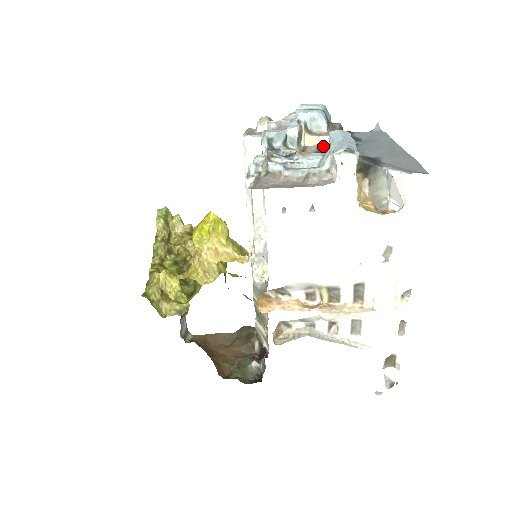
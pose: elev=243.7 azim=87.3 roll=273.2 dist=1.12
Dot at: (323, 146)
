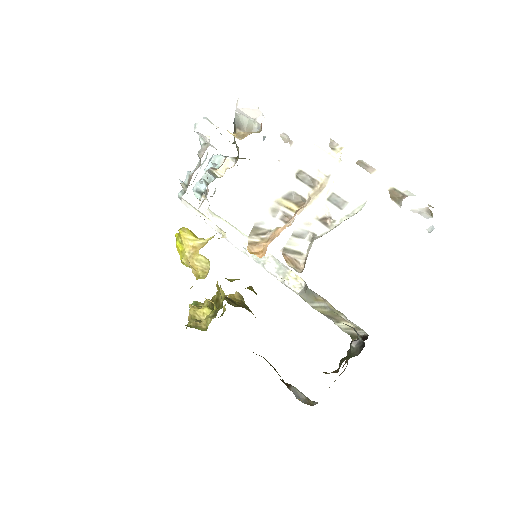
Dot at: (230, 165)
